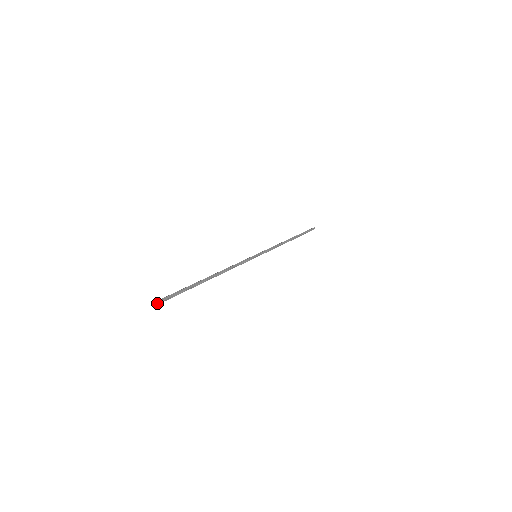
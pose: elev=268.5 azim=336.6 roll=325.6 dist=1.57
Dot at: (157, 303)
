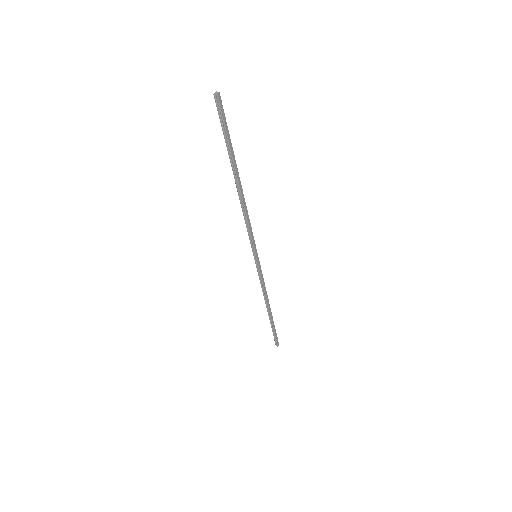
Dot at: (217, 93)
